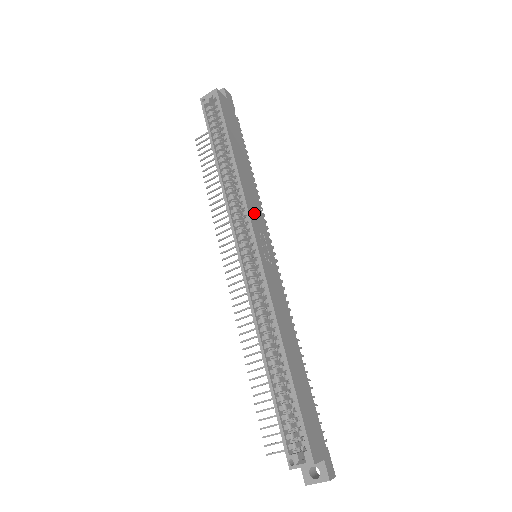
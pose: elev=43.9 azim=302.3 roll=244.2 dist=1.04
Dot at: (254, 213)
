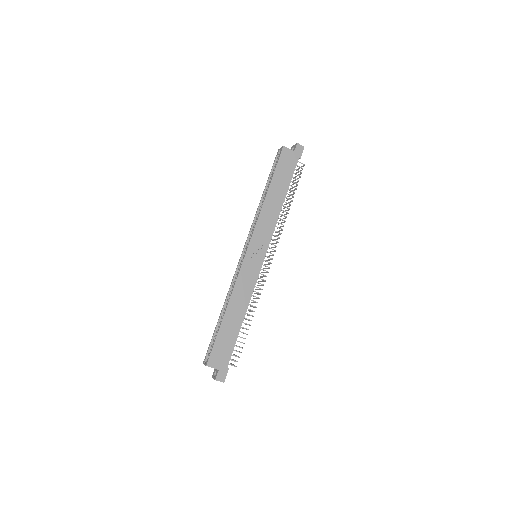
Dot at: (261, 231)
